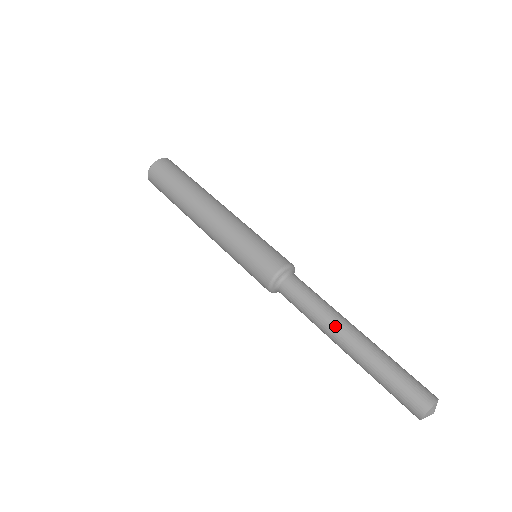
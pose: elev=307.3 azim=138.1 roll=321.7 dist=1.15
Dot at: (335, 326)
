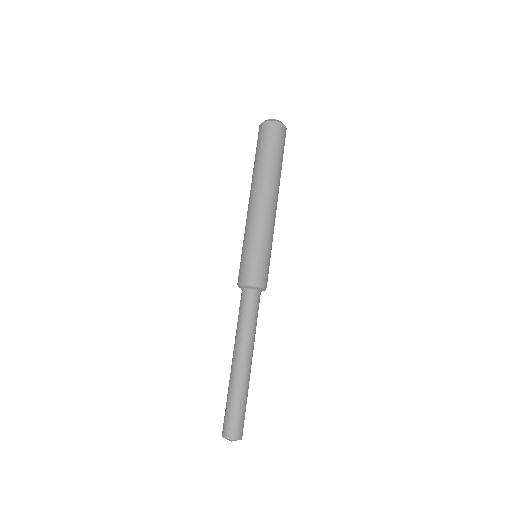
Dot at: (239, 347)
